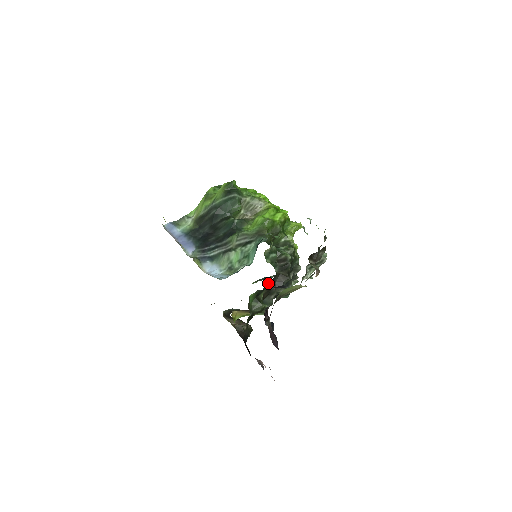
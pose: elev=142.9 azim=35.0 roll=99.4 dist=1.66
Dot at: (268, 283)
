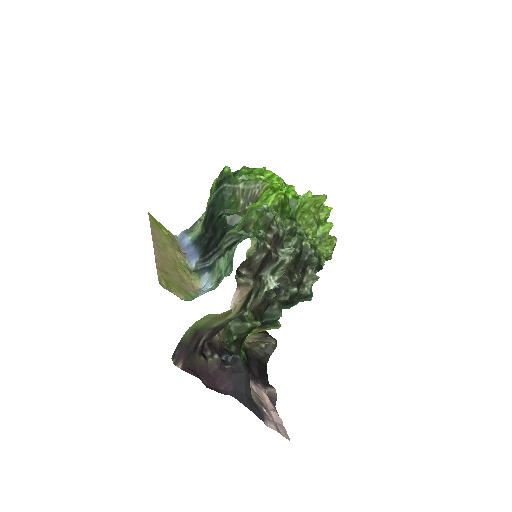
Dot at: occluded
